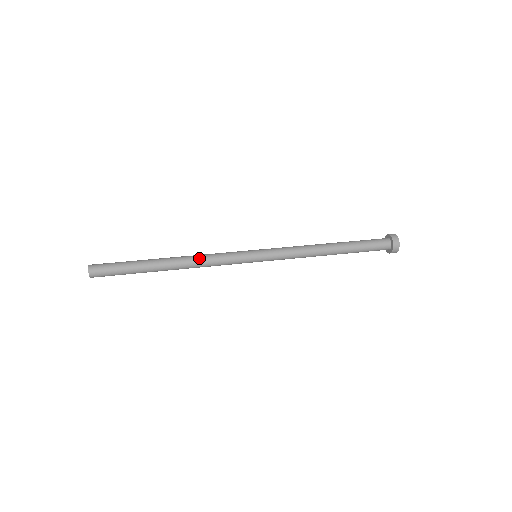
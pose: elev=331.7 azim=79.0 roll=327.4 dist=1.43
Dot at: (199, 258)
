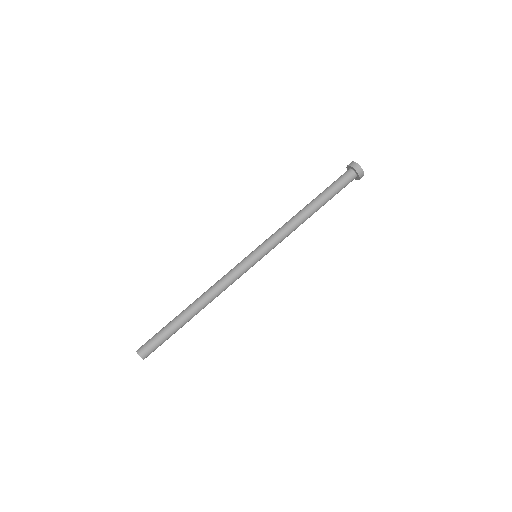
Dot at: occluded
